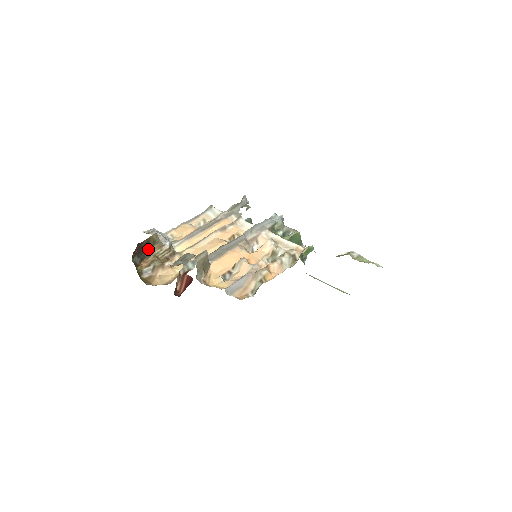
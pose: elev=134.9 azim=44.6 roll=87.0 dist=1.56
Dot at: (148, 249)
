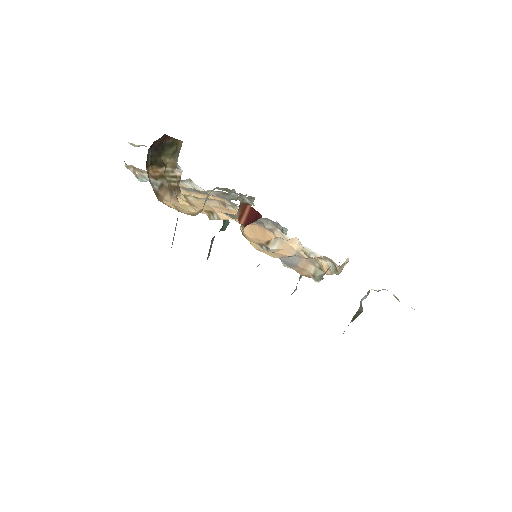
Dot at: (163, 155)
